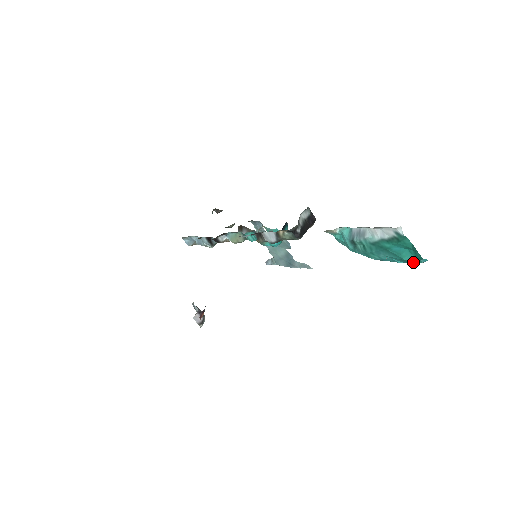
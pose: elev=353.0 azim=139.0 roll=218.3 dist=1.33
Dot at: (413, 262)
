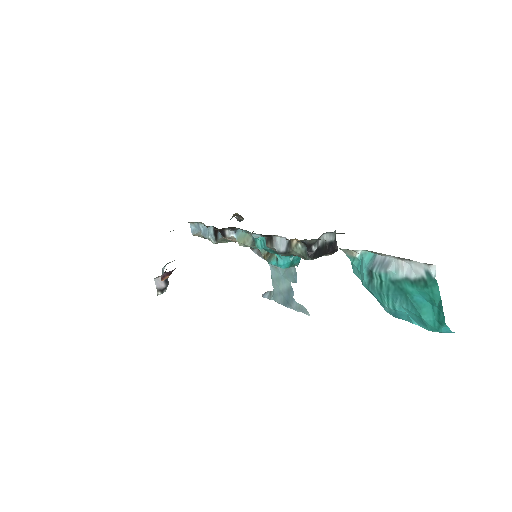
Dot at: (431, 327)
